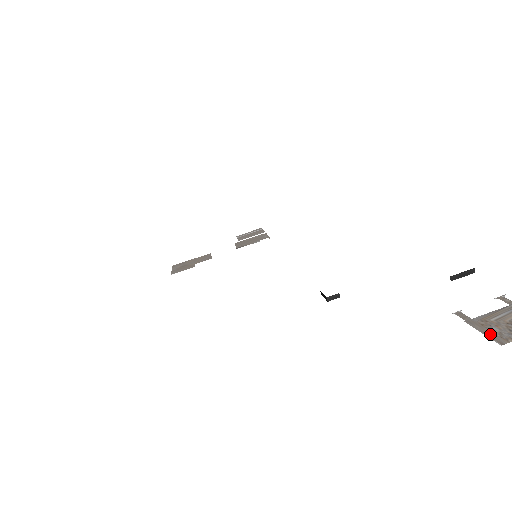
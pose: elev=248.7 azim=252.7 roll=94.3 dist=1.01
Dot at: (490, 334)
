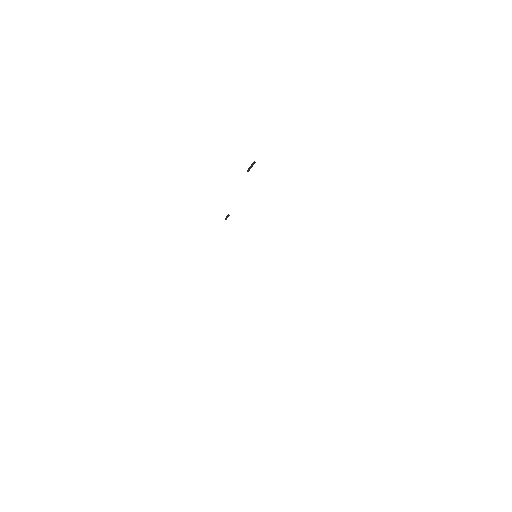
Dot at: occluded
